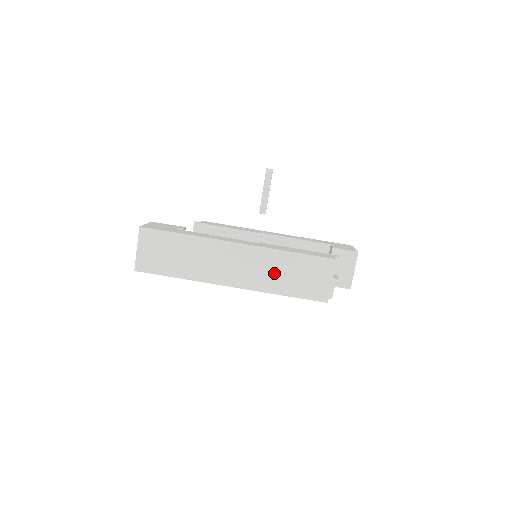
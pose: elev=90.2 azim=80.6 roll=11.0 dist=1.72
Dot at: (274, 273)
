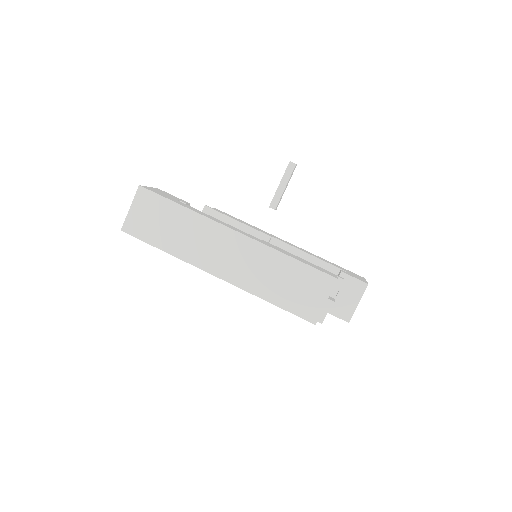
Dot at: (265, 275)
